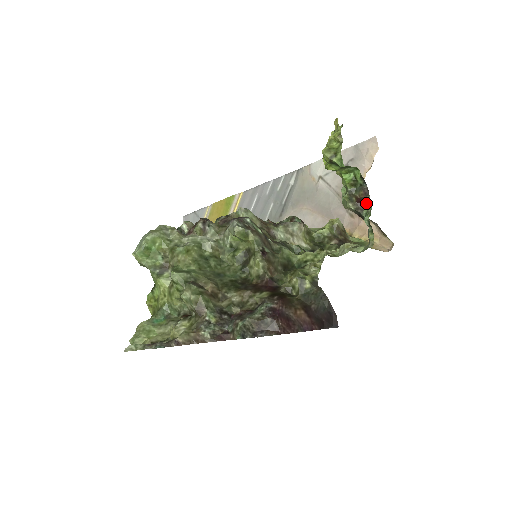
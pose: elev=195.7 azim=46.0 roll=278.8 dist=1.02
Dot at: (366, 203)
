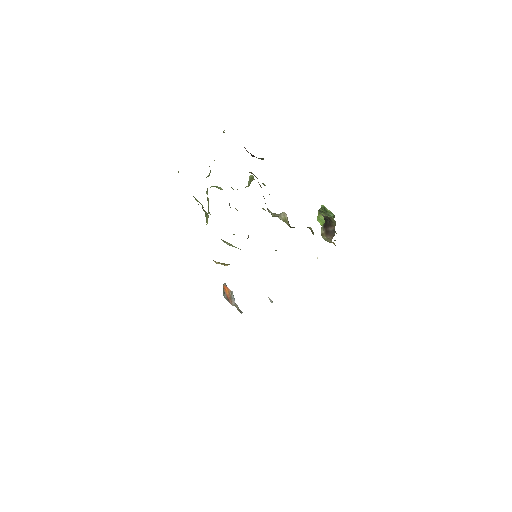
Dot at: occluded
